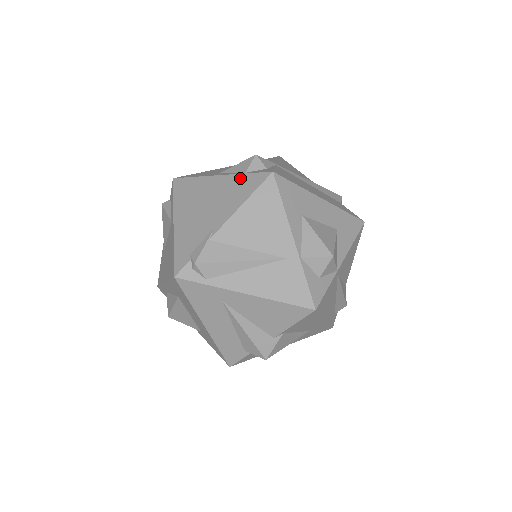
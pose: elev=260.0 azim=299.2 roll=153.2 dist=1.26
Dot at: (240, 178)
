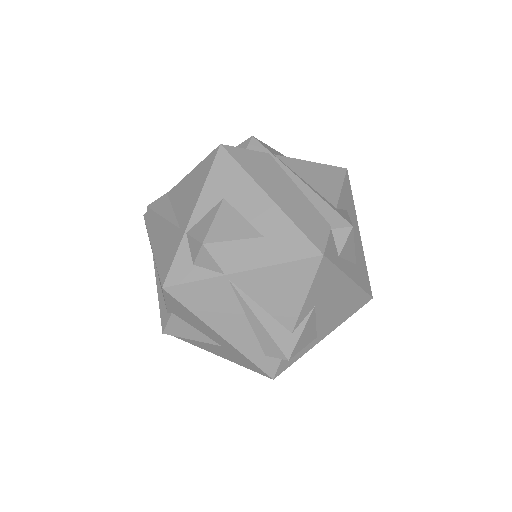
Dot at: occluded
